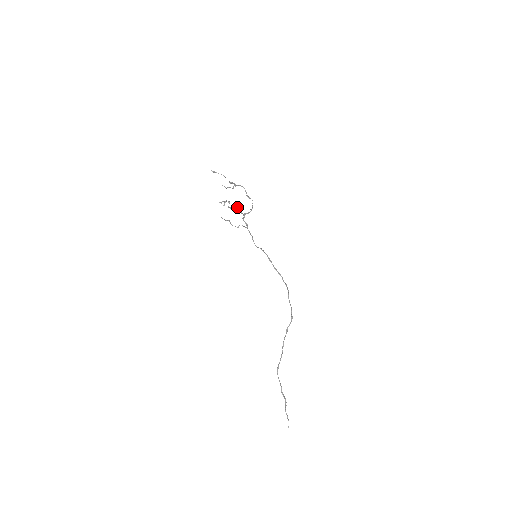
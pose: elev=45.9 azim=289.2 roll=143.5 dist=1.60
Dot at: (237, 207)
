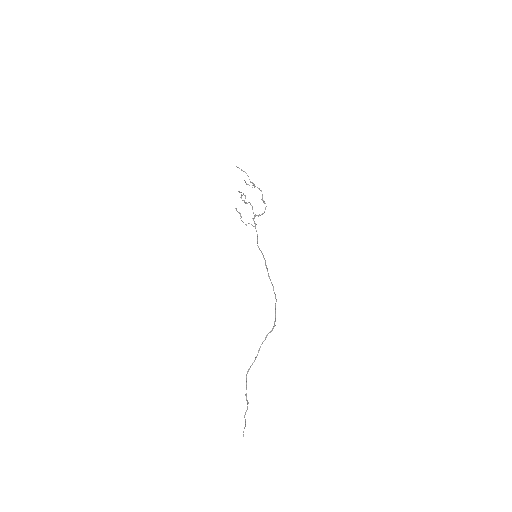
Dot at: (251, 205)
